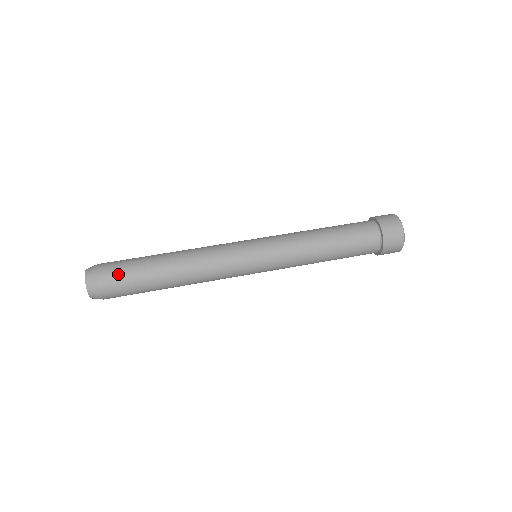
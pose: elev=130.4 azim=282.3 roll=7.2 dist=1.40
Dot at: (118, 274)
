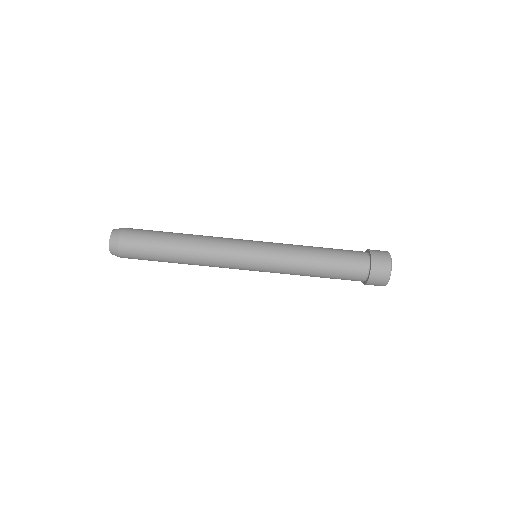
Dot at: (136, 241)
